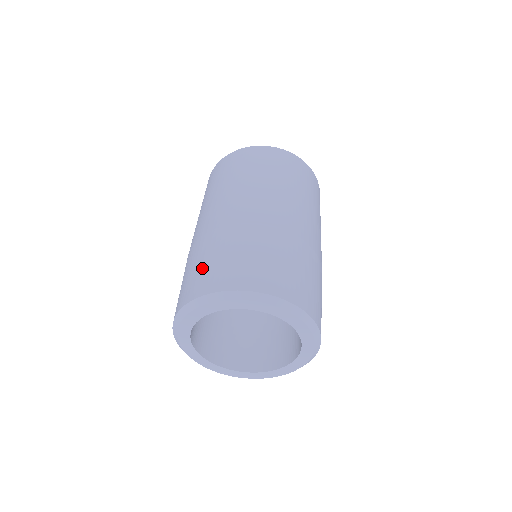
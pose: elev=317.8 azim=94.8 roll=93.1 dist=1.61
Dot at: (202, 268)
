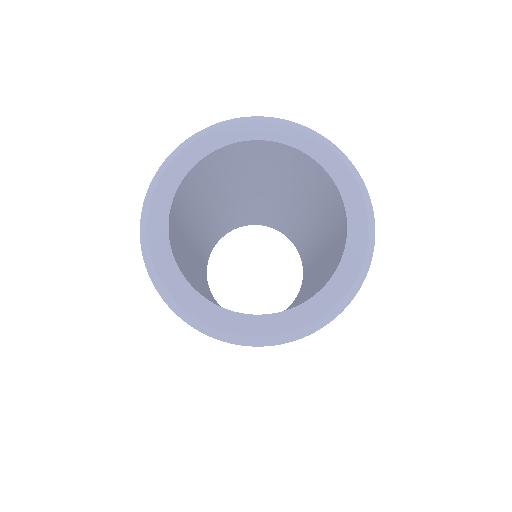
Dot at: occluded
